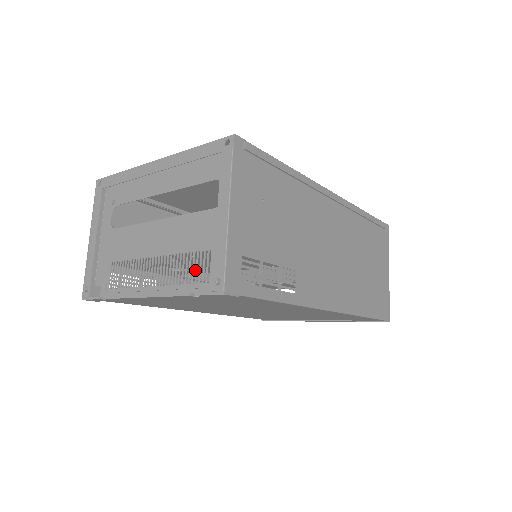
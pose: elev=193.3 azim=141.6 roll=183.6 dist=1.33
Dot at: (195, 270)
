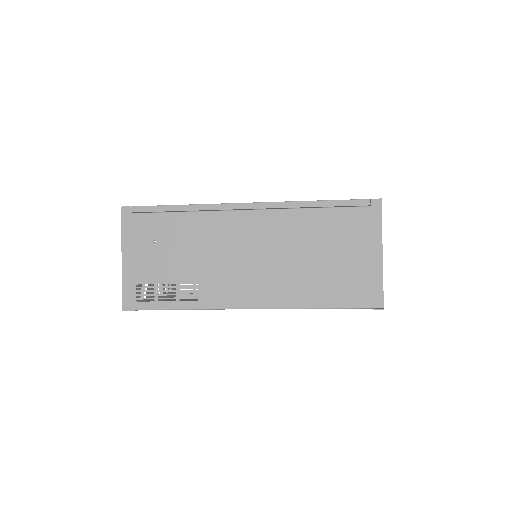
Dot at: occluded
